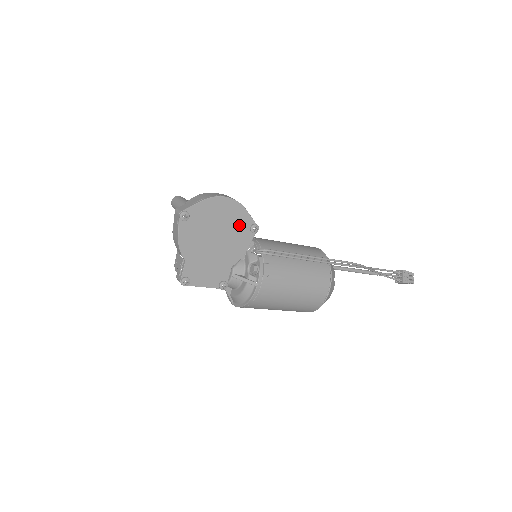
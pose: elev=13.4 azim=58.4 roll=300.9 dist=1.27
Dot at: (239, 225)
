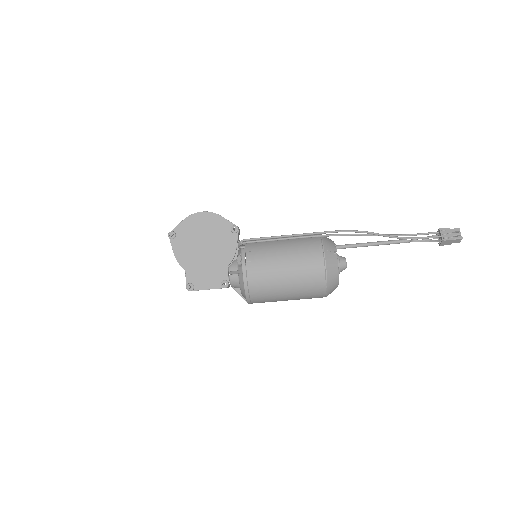
Dot at: (221, 230)
